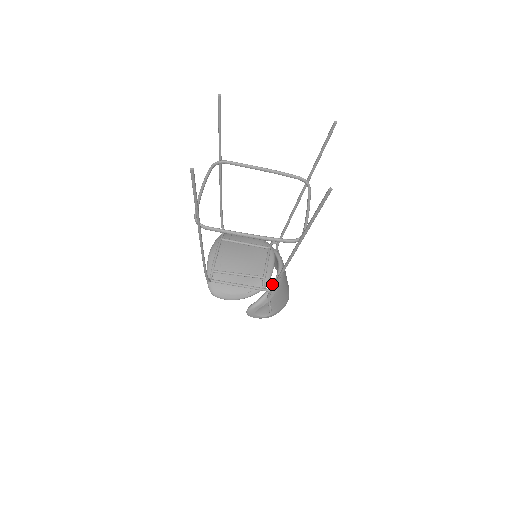
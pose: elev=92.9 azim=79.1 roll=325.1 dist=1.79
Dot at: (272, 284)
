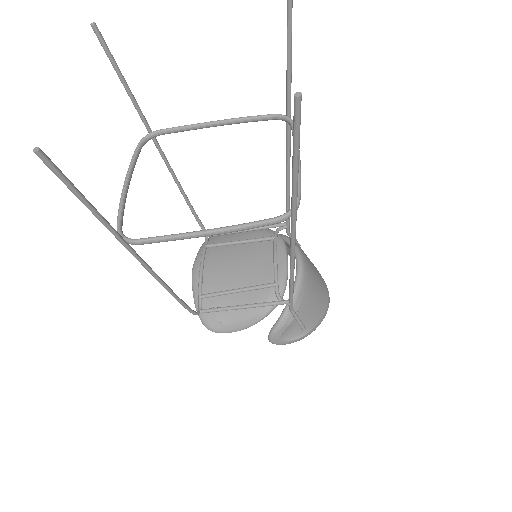
Dot at: occluded
